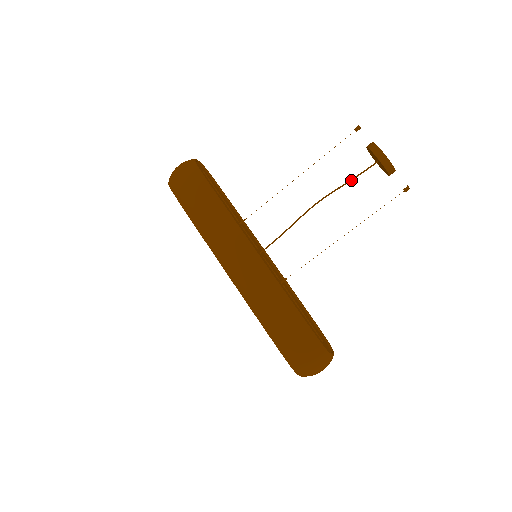
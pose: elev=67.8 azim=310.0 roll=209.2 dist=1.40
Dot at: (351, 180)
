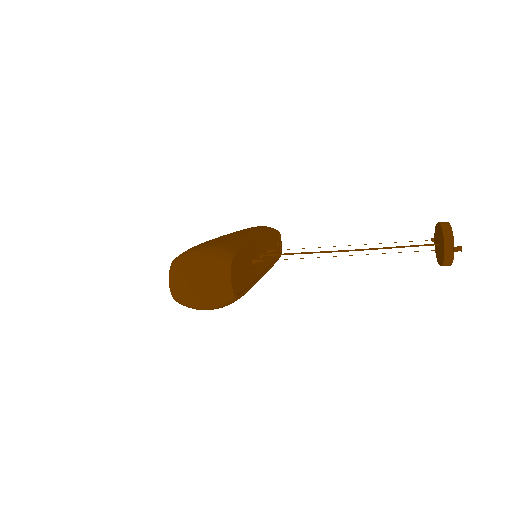
Dot at: occluded
